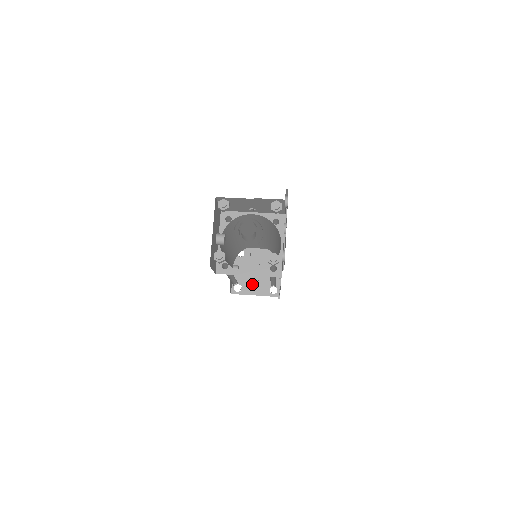
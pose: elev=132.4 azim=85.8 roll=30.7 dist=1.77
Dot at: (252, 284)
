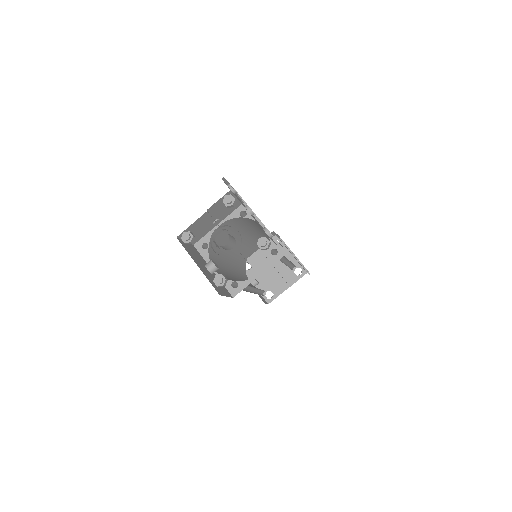
Dot at: (277, 282)
